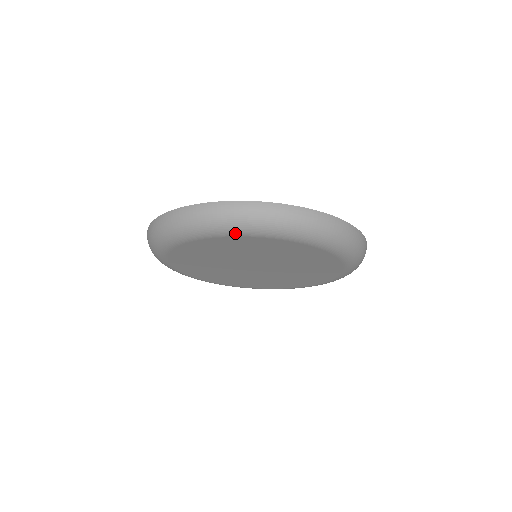
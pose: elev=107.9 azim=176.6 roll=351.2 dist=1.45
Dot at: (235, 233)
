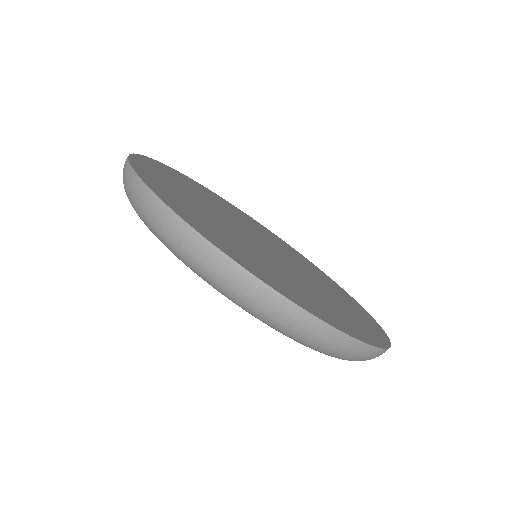
Dot at: (289, 337)
